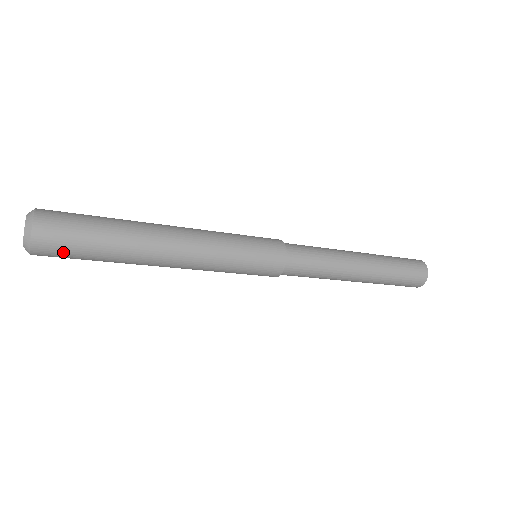
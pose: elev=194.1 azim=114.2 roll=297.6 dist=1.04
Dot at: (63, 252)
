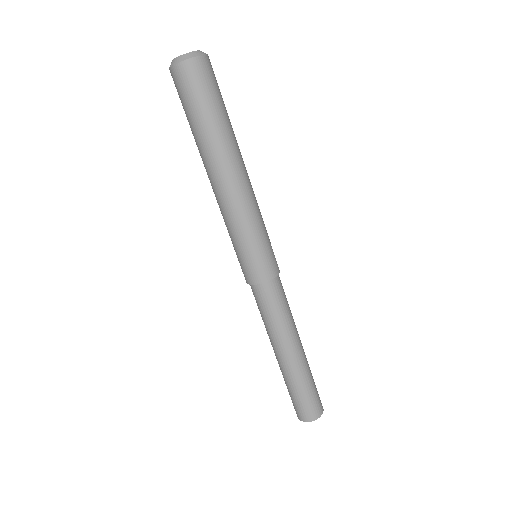
Dot at: (188, 90)
